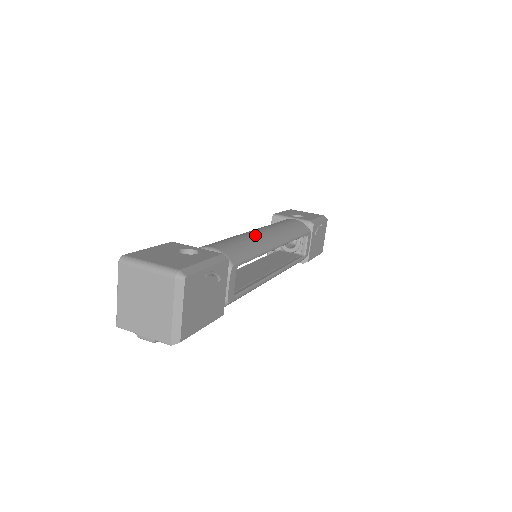
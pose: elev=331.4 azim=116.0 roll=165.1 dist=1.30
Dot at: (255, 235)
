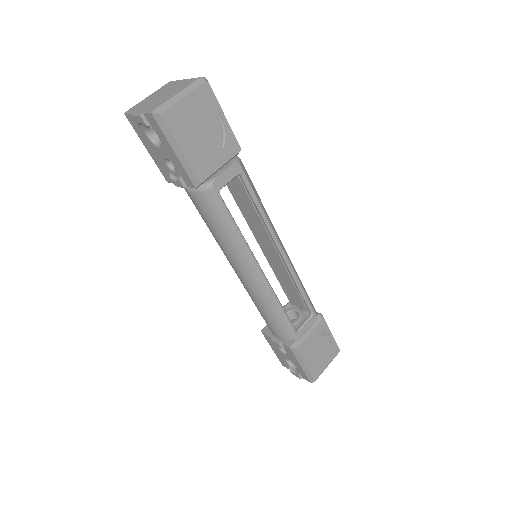
Dot at: occluded
